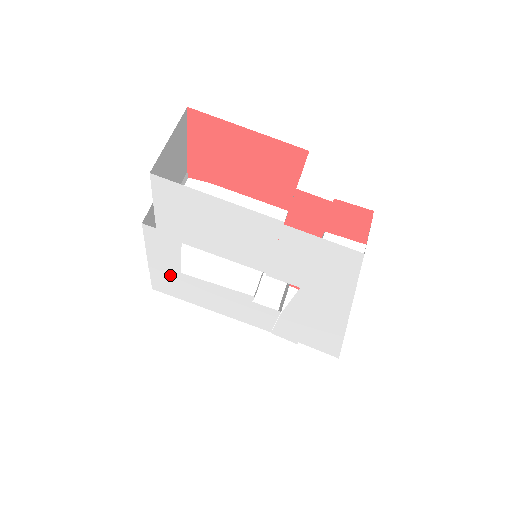
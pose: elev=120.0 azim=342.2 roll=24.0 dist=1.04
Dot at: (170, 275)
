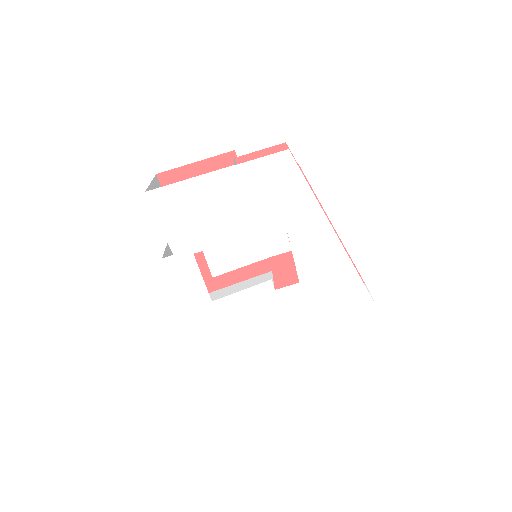
Dot at: (207, 315)
